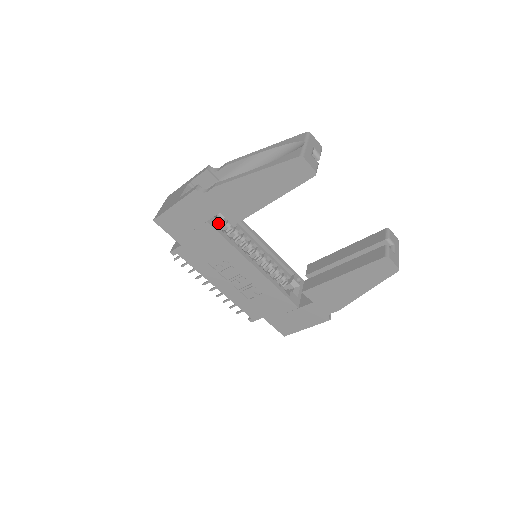
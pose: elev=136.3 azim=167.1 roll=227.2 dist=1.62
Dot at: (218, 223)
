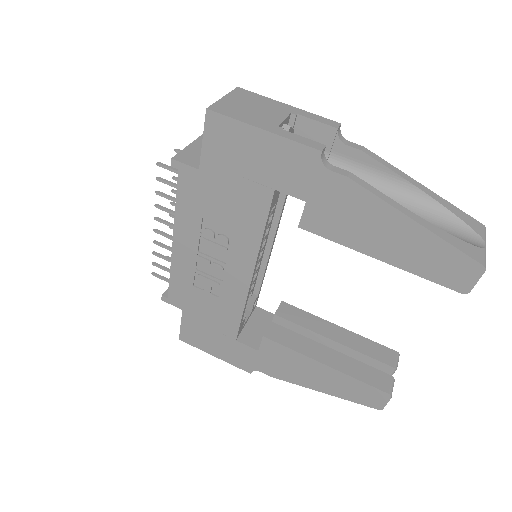
Dot at: (276, 198)
